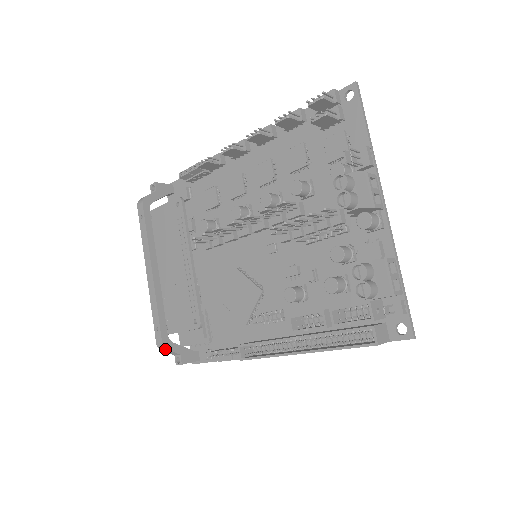
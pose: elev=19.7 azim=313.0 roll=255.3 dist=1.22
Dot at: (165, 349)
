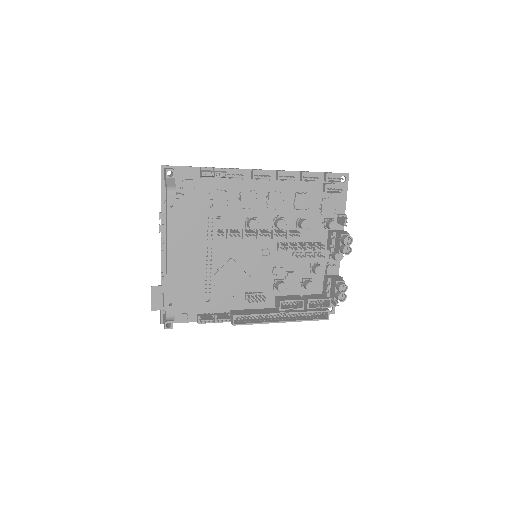
Dot at: occluded
